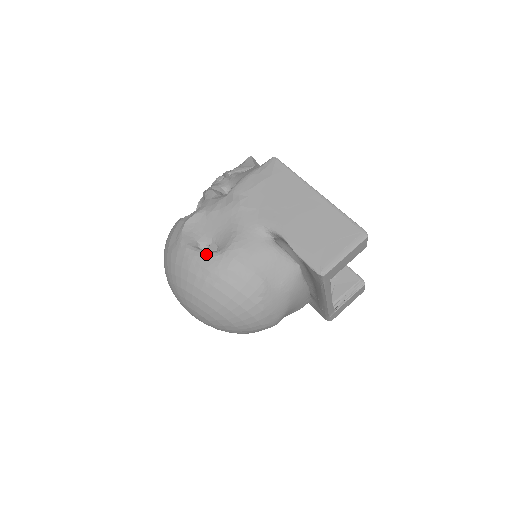
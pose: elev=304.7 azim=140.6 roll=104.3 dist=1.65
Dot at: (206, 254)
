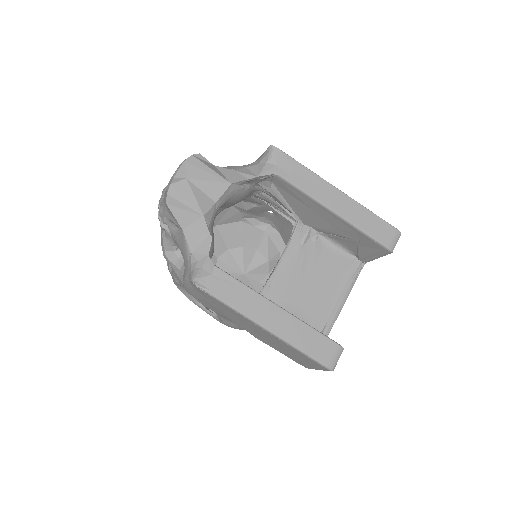
Dot at: occluded
